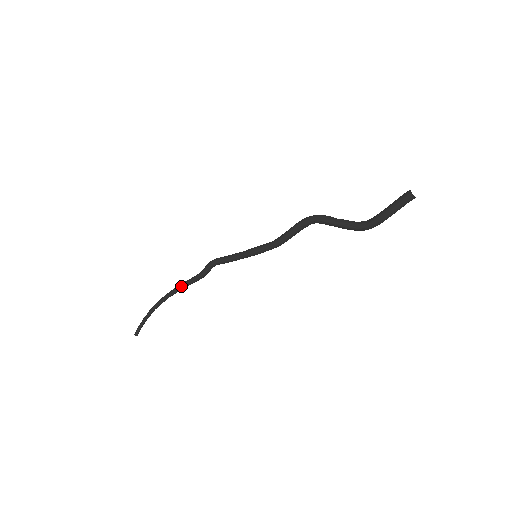
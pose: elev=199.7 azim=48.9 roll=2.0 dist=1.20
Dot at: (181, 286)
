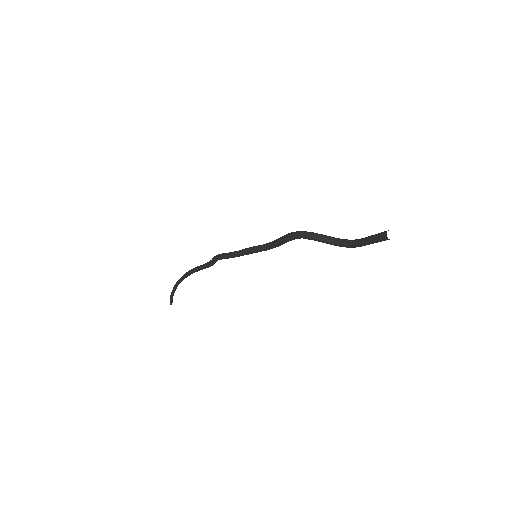
Dot at: (194, 271)
